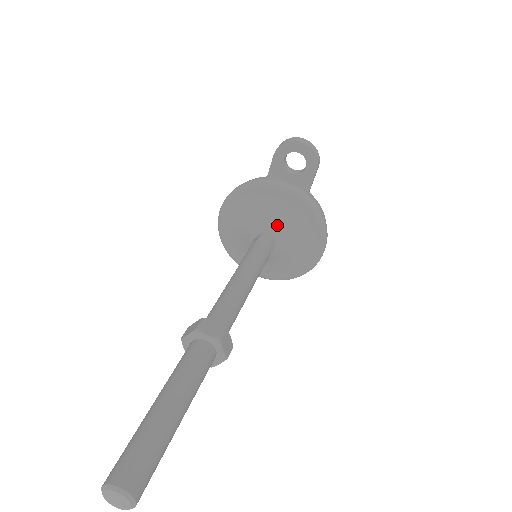
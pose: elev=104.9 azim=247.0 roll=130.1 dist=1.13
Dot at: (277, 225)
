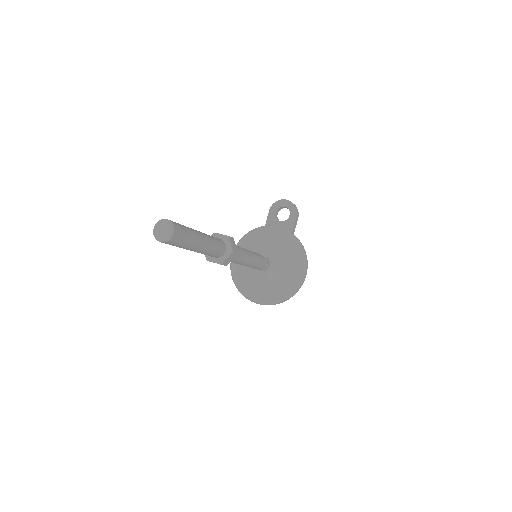
Dot at: (271, 250)
